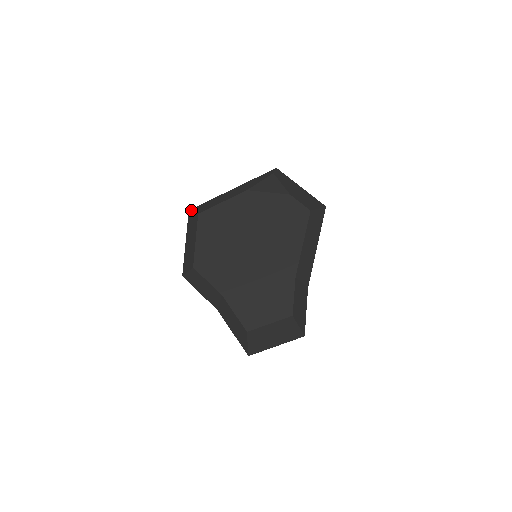
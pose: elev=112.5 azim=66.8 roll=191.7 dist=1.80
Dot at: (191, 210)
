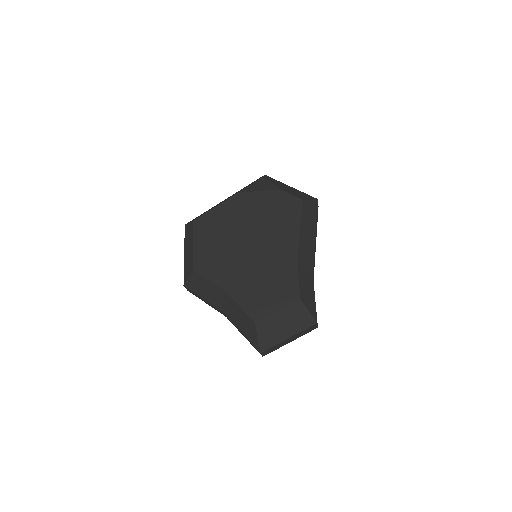
Dot at: (187, 223)
